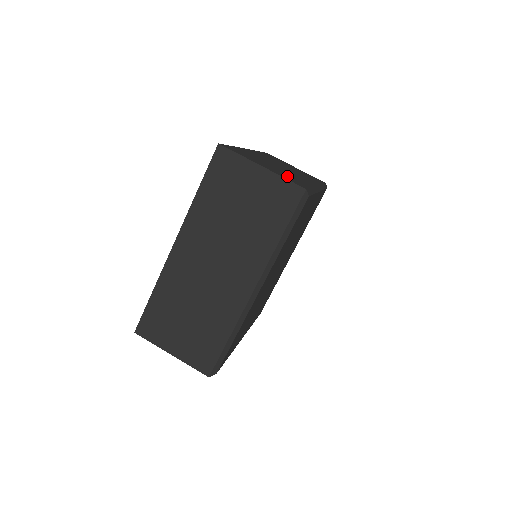
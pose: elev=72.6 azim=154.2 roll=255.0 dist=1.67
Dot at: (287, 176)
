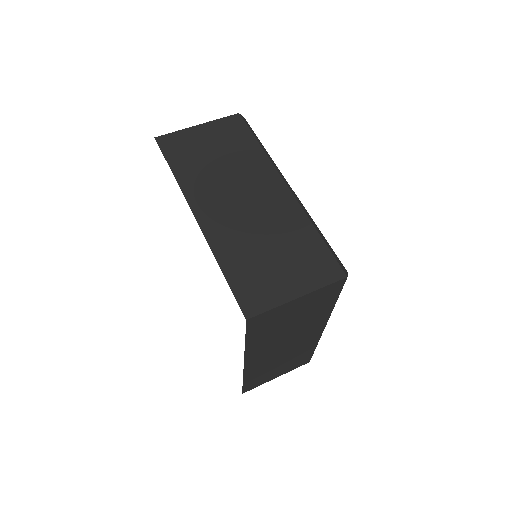
Dot at: (305, 262)
